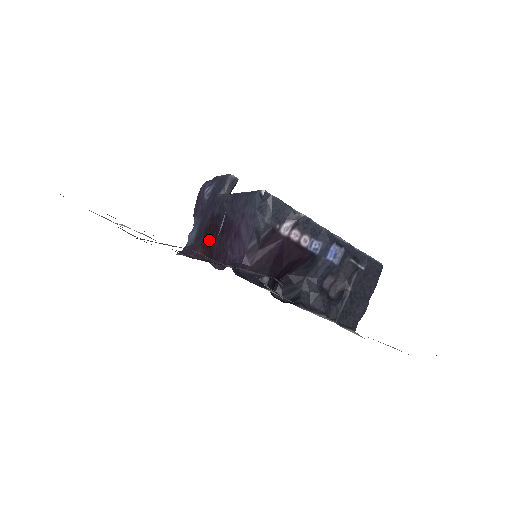
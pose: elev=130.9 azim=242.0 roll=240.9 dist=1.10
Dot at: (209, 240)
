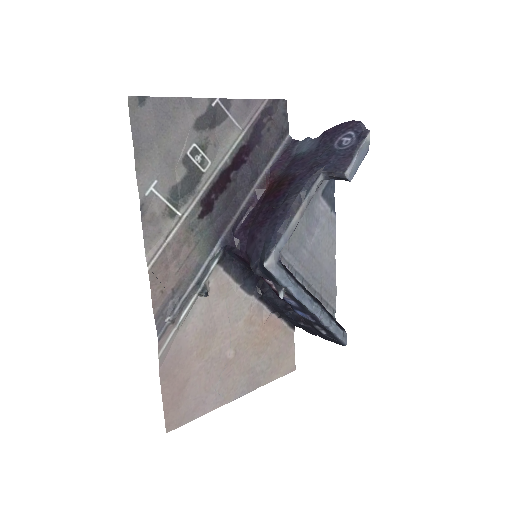
Dot at: (273, 190)
